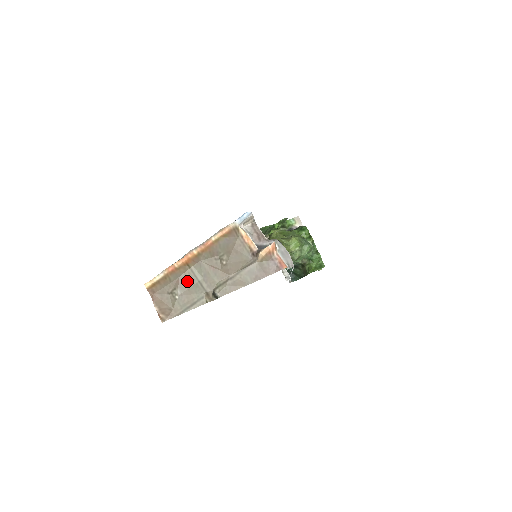
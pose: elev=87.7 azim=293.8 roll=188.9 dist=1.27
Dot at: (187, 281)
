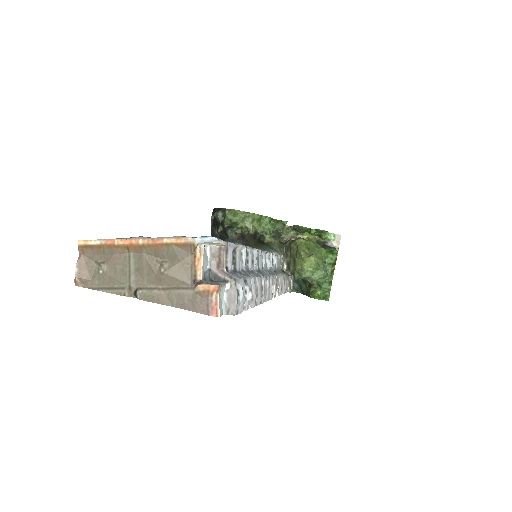
Dot at: (119, 263)
